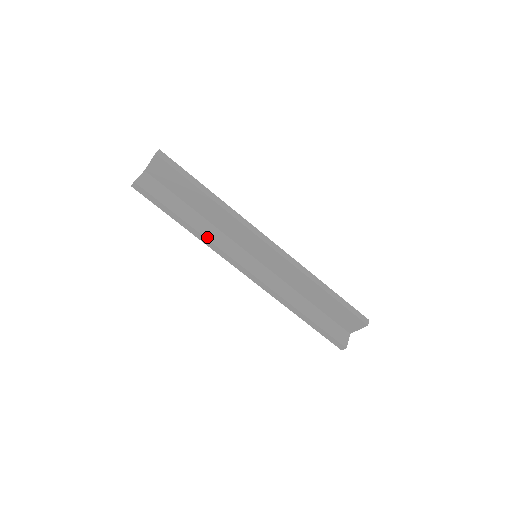
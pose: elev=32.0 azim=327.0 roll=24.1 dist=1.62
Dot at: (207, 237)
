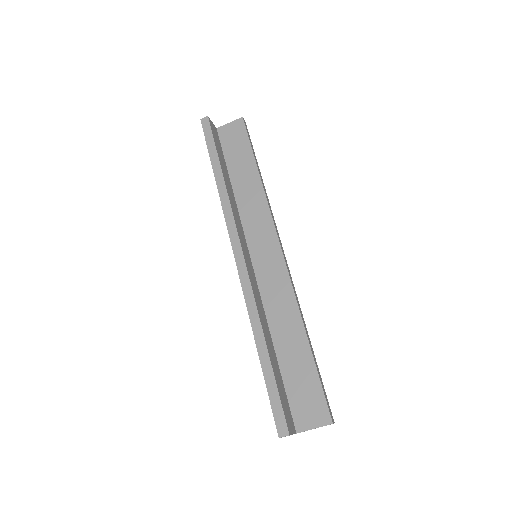
Dot at: (229, 197)
